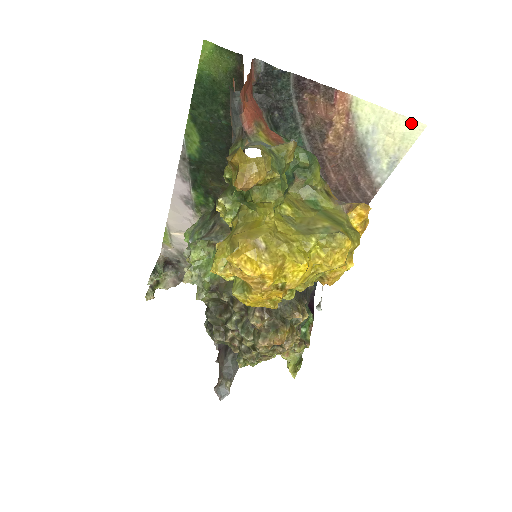
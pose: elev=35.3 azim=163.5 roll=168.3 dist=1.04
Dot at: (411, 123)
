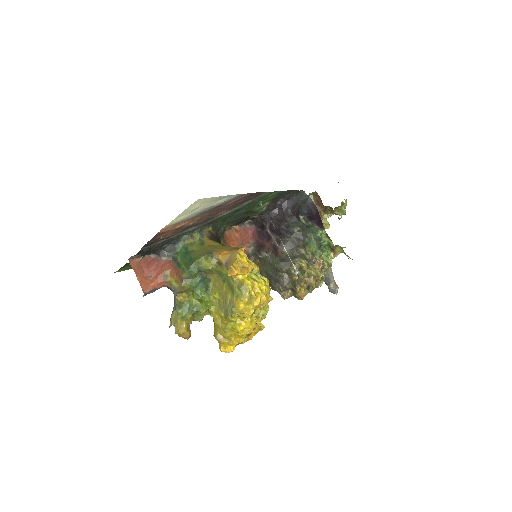
Dot at: (194, 204)
